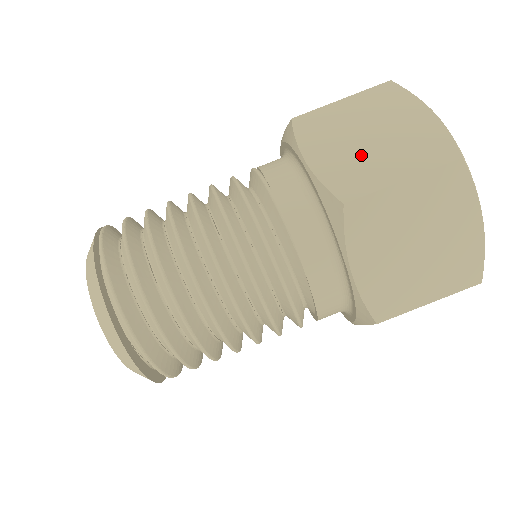
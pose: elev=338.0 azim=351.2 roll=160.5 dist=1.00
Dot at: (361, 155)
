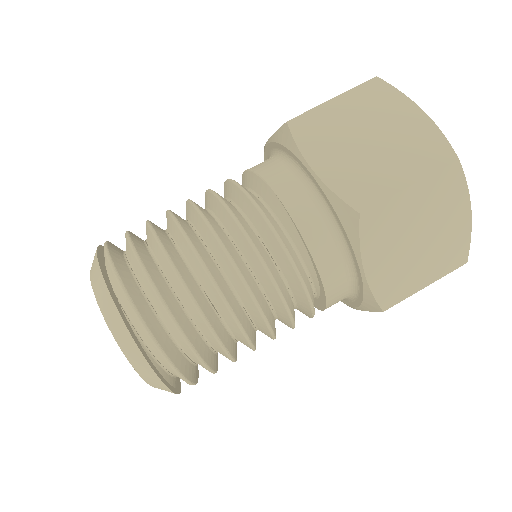
Dot at: occluded
